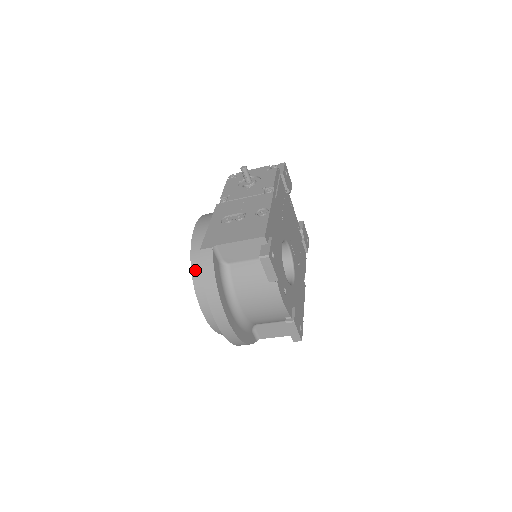
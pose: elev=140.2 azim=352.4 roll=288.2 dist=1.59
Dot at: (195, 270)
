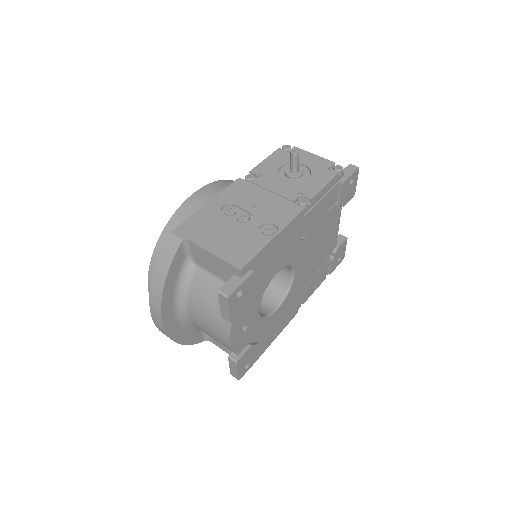
Dot at: (160, 247)
